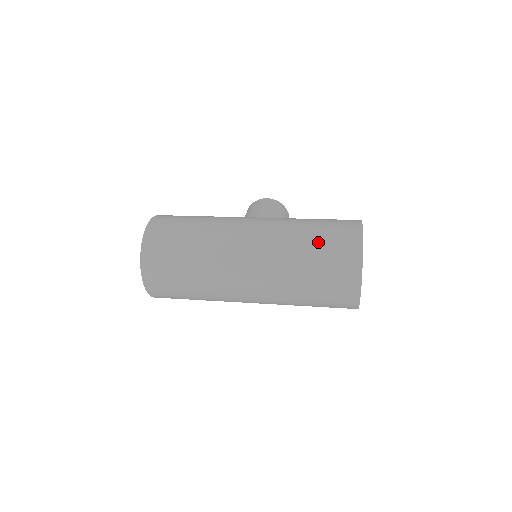
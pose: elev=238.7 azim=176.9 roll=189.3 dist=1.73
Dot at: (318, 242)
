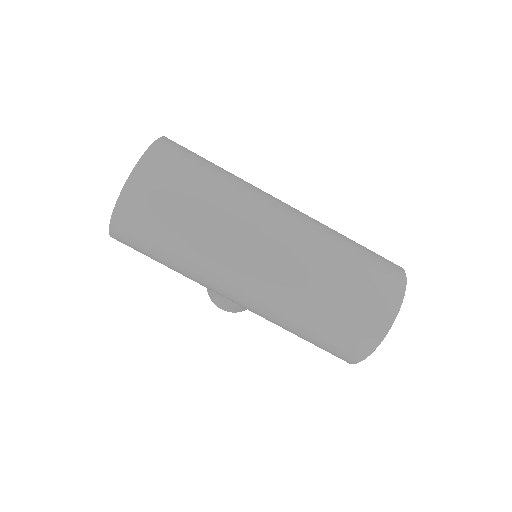
Dot at: occluded
